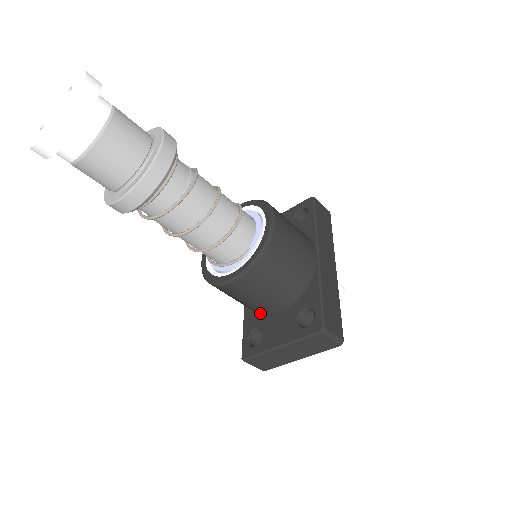
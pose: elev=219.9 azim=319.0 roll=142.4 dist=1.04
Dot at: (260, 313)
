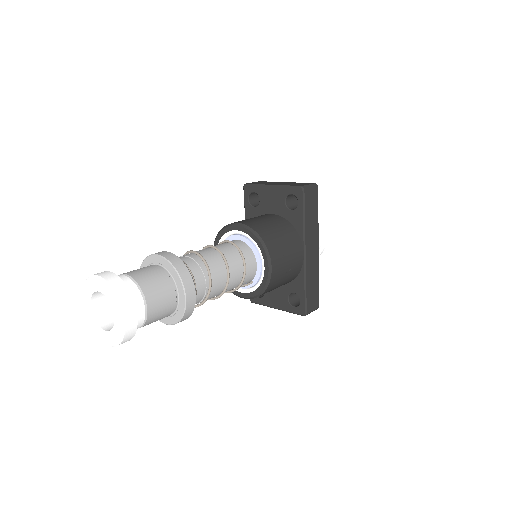
Dot at: occluded
